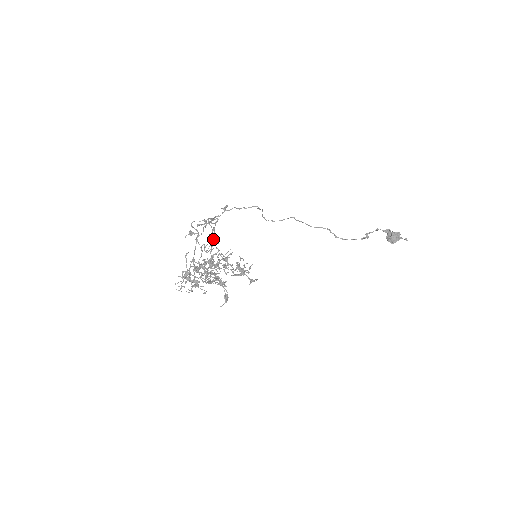
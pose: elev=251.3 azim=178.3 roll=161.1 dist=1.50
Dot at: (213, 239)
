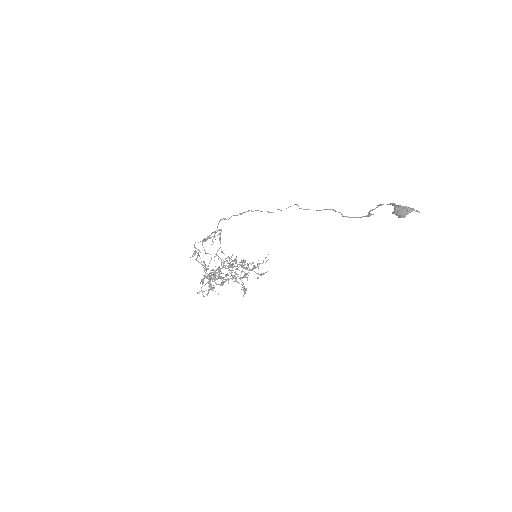
Dot at: occluded
